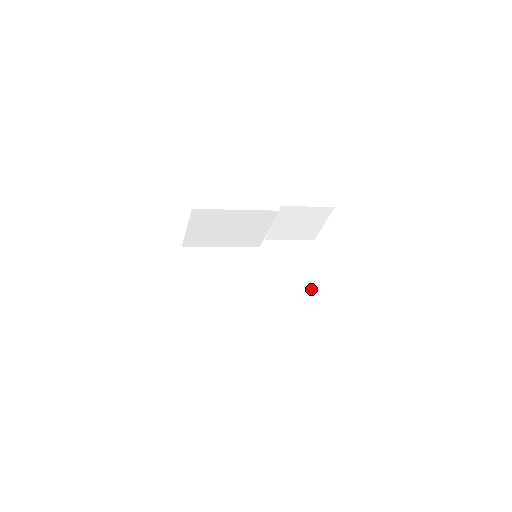
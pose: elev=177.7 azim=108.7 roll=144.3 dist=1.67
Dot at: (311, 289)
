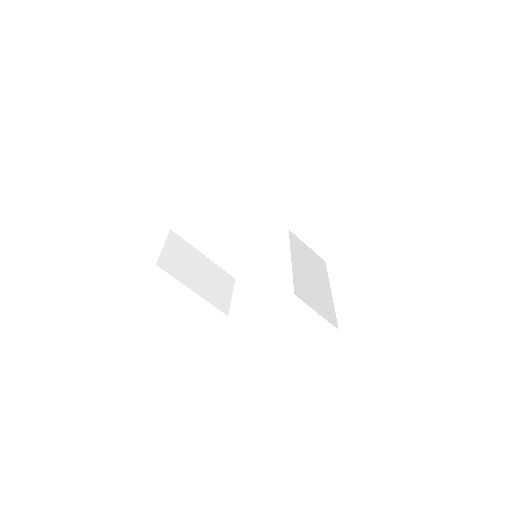
Dot at: (318, 287)
